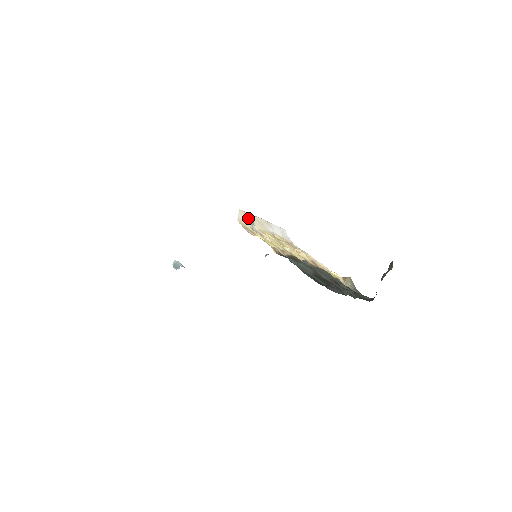
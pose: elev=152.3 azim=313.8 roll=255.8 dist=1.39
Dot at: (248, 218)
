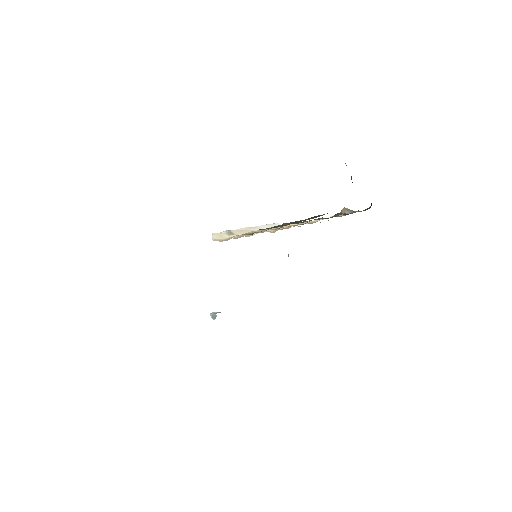
Dot at: (225, 234)
